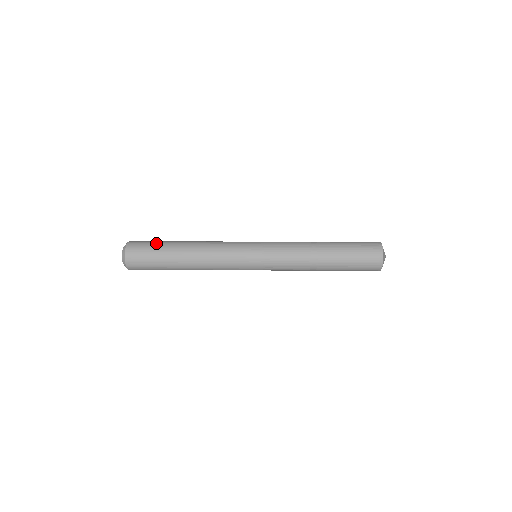
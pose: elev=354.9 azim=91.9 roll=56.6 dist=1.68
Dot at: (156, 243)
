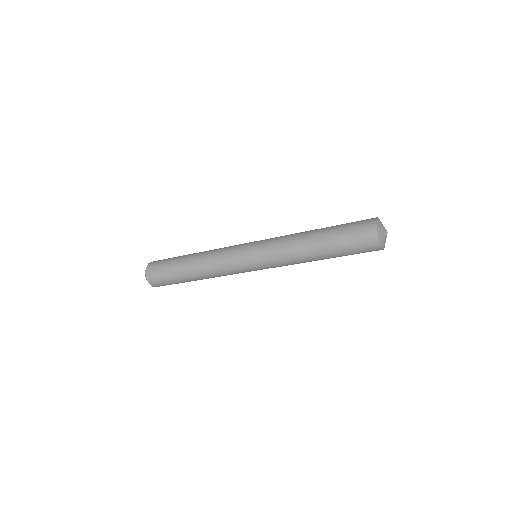
Dot at: (169, 260)
